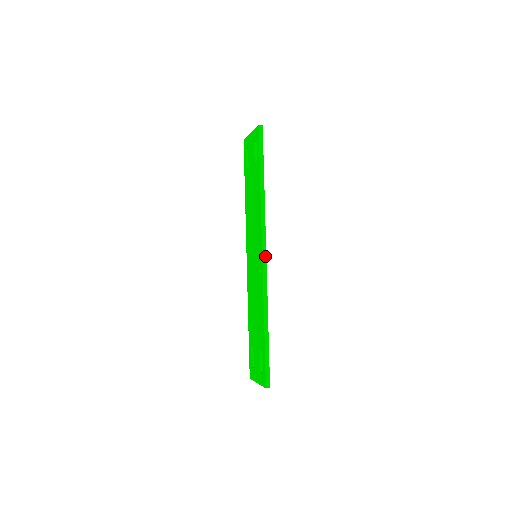
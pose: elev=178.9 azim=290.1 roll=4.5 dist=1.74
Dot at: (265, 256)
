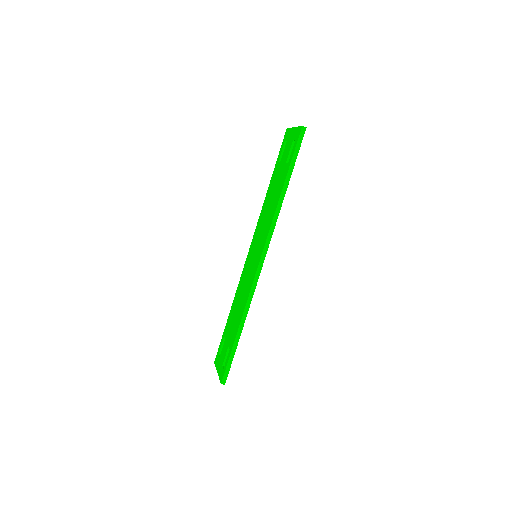
Dot at: (262, 263)
